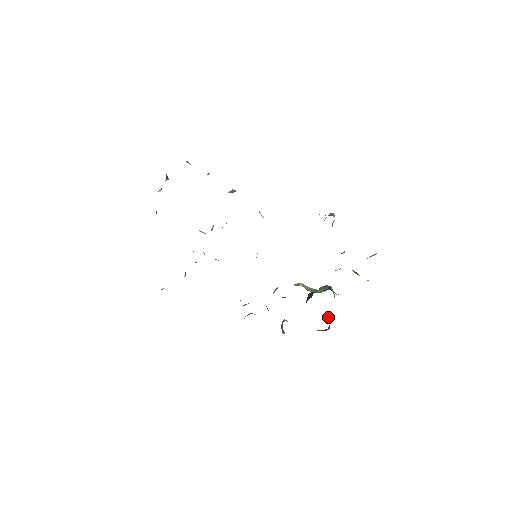
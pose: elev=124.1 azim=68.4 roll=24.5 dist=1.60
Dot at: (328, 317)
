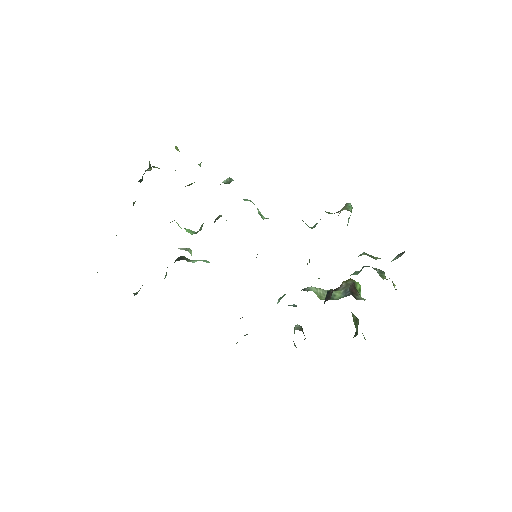
Dot at: occluded
